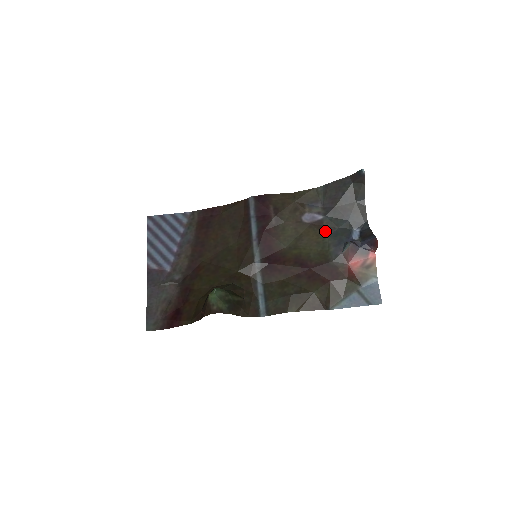
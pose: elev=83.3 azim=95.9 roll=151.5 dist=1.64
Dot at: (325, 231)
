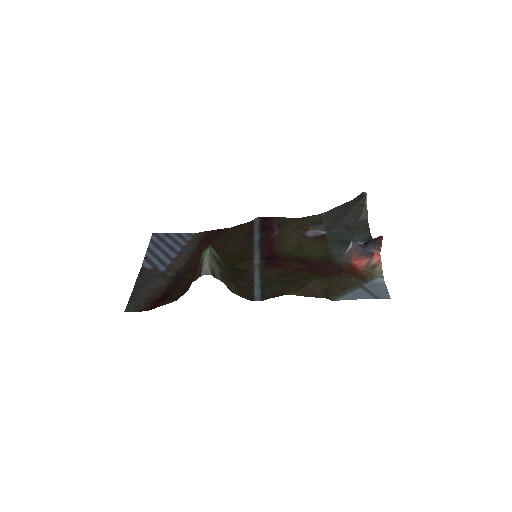
Dot at: (328, 241)
